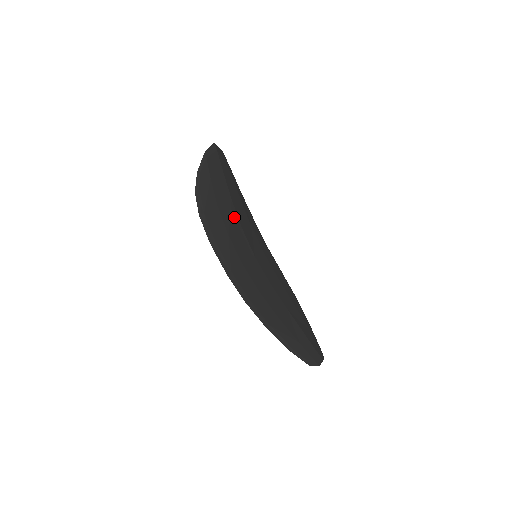
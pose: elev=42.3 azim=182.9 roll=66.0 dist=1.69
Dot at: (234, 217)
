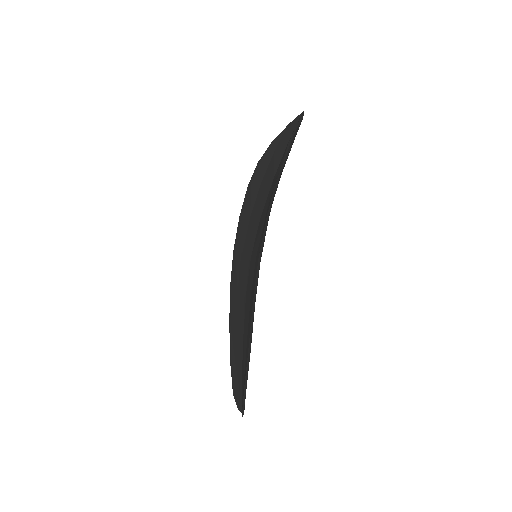
Dot at: occluded
